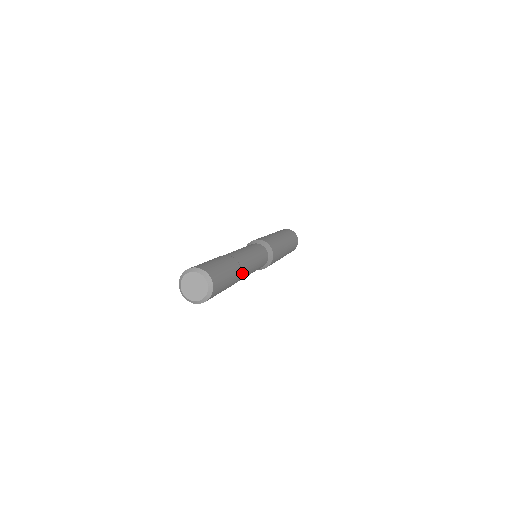
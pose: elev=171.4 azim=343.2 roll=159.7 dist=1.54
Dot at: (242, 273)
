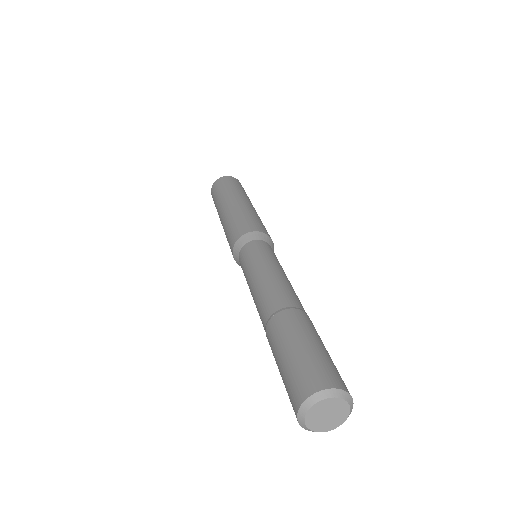
Dot at: occluded
